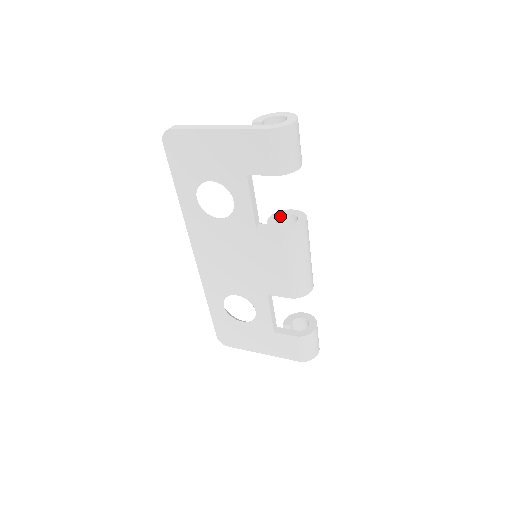
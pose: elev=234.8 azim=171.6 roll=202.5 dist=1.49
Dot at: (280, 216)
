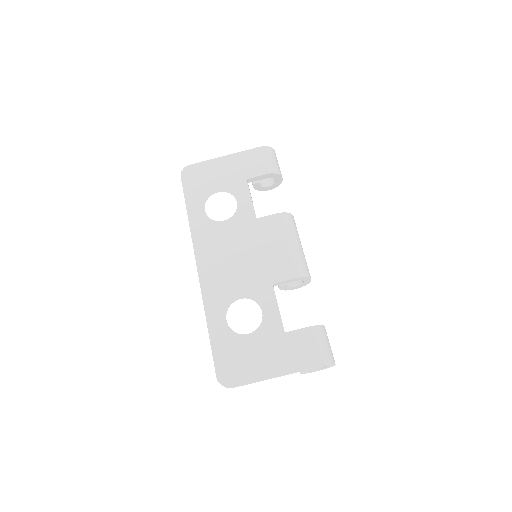
Dot at: occluded
